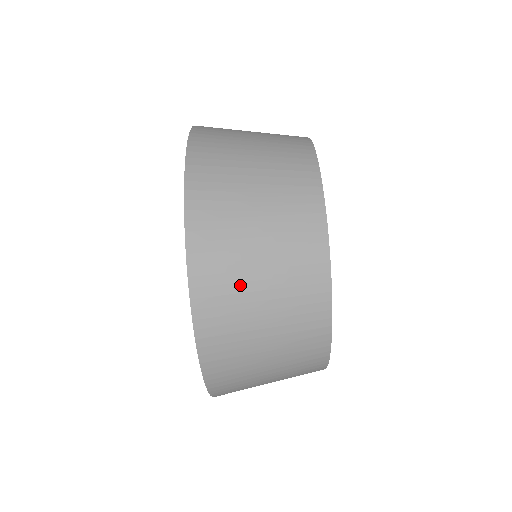
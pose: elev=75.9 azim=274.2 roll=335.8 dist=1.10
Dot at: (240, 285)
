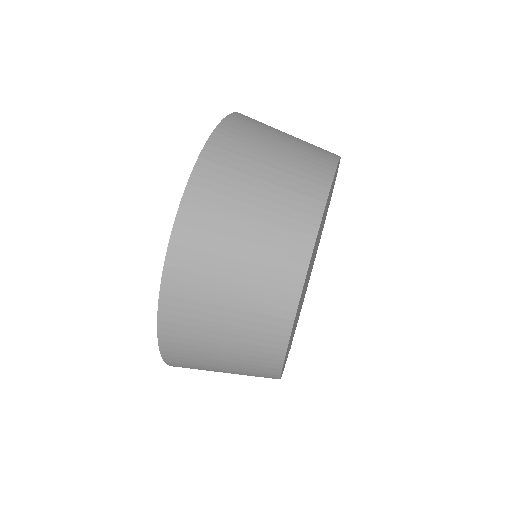
Dot at: occluded
